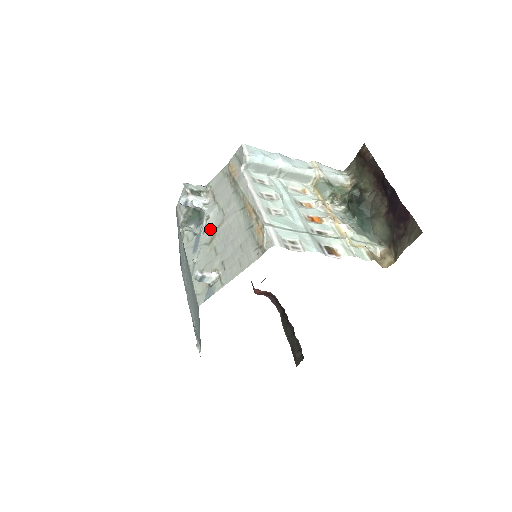
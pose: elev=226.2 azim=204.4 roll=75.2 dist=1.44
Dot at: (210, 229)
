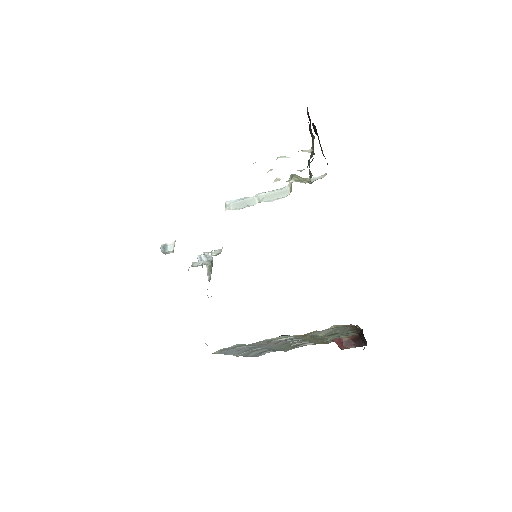
Dot at: occluded
